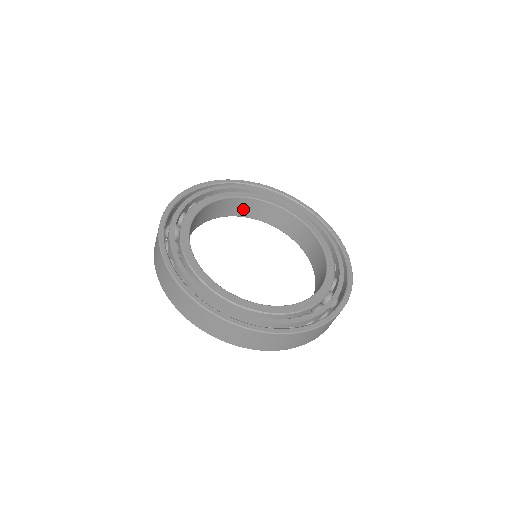
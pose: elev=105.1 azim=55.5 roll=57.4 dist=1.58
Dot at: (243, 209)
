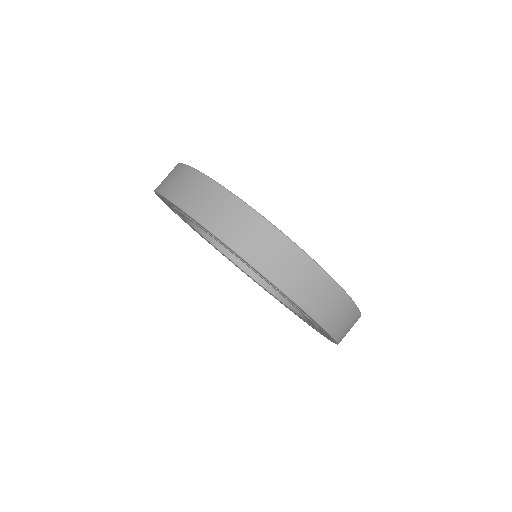
Dot at: occluded
